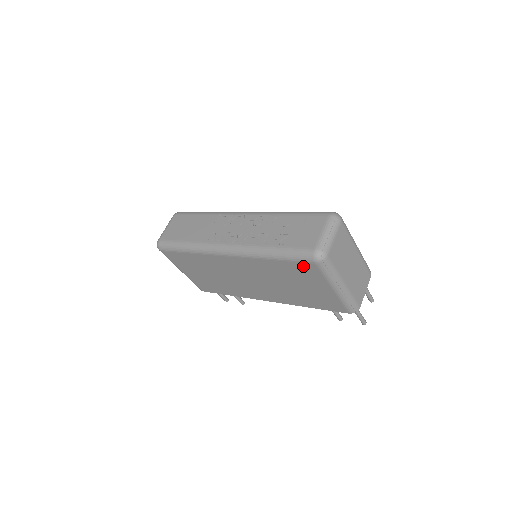
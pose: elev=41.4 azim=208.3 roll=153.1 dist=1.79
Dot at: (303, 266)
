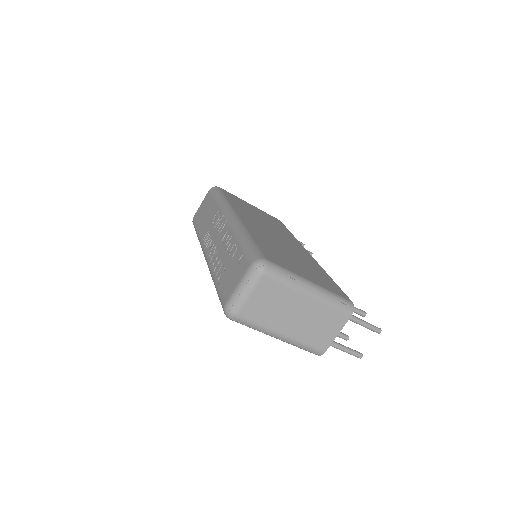
Dot at: occluded
